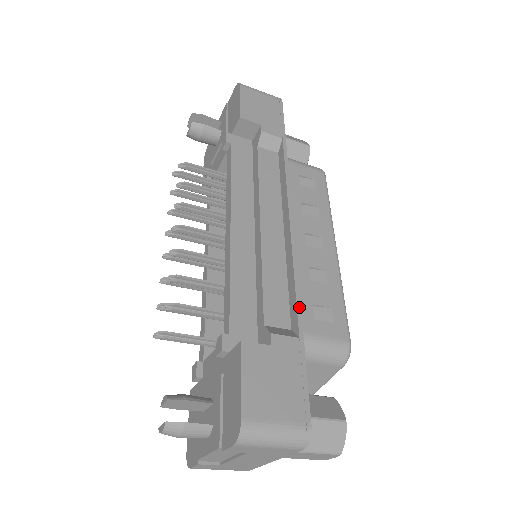
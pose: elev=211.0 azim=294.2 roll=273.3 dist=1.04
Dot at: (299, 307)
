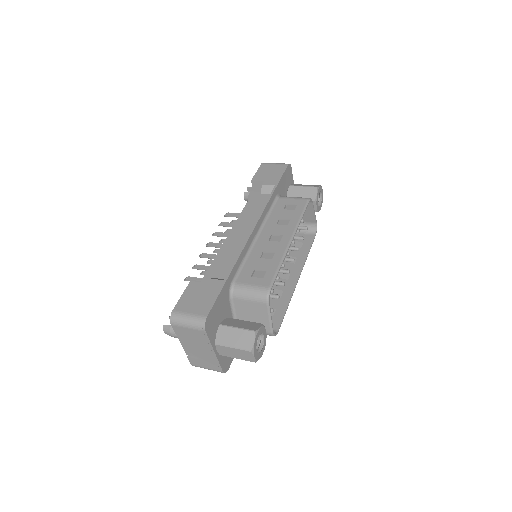
Dot at: (233, 267)
